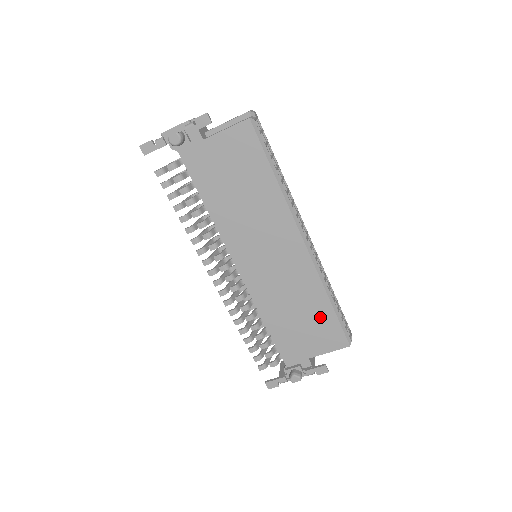
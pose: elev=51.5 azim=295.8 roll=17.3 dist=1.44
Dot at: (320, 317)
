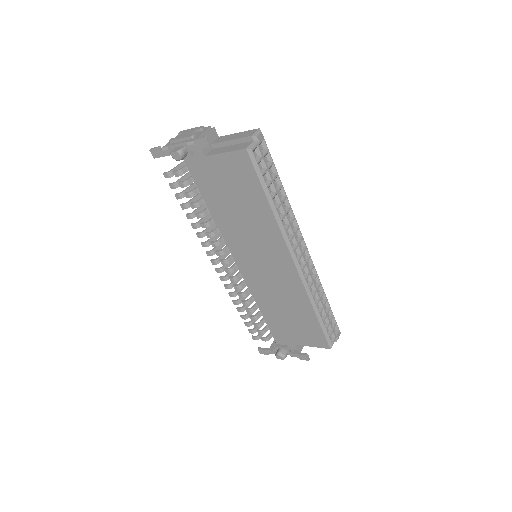
Dot at: (306, 321)
